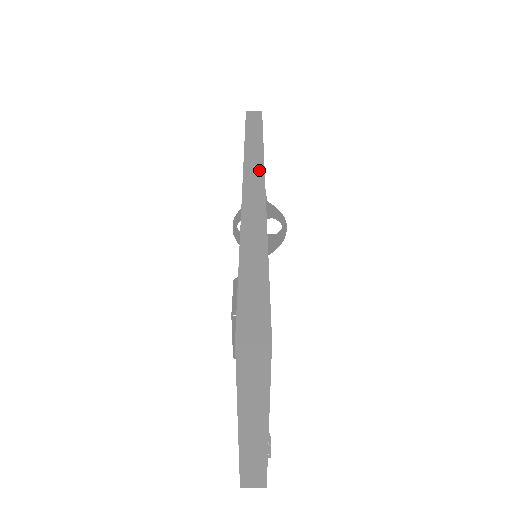
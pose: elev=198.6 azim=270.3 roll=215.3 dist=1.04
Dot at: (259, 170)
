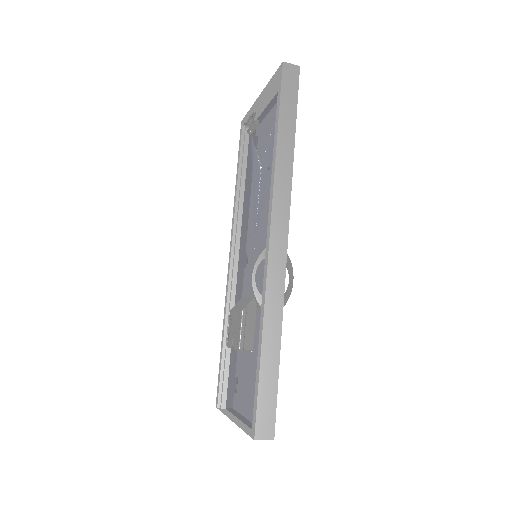
Dot at: (285, 220)
